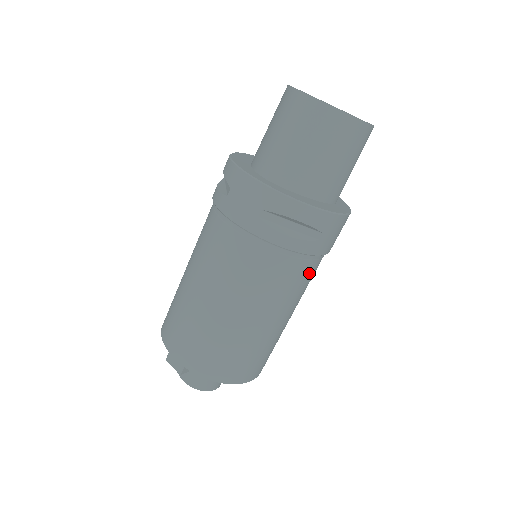
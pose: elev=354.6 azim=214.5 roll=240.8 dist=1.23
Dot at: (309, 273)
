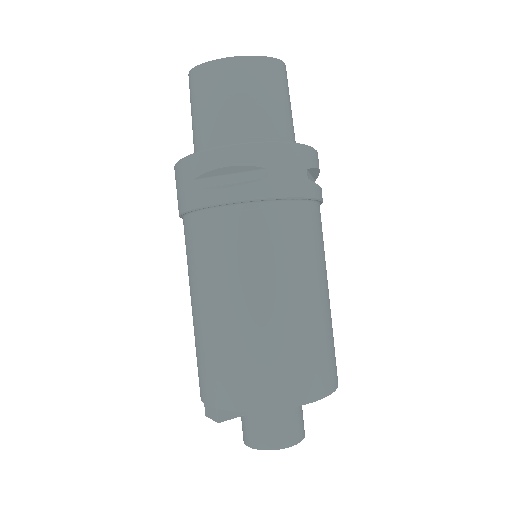
Dot at: (292, 227)
